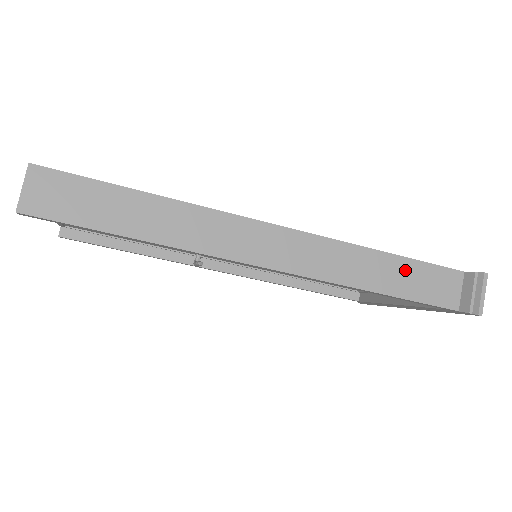
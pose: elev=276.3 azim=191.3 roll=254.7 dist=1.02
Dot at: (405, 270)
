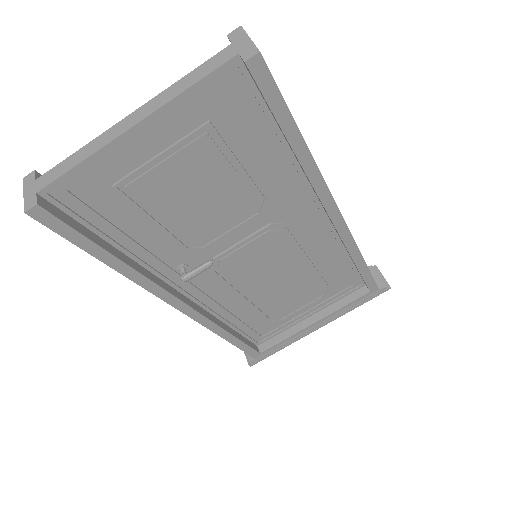
Dot at: occluded
